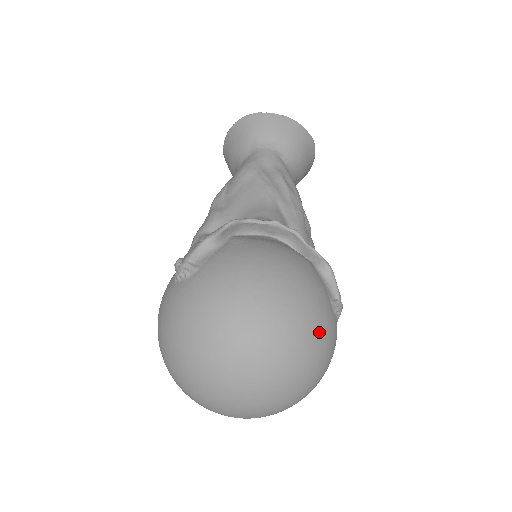
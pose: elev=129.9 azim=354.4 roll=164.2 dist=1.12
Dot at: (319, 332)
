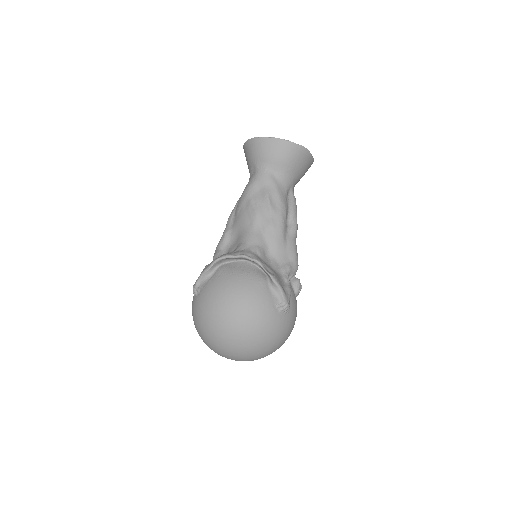
Dot at: (262, 329)
